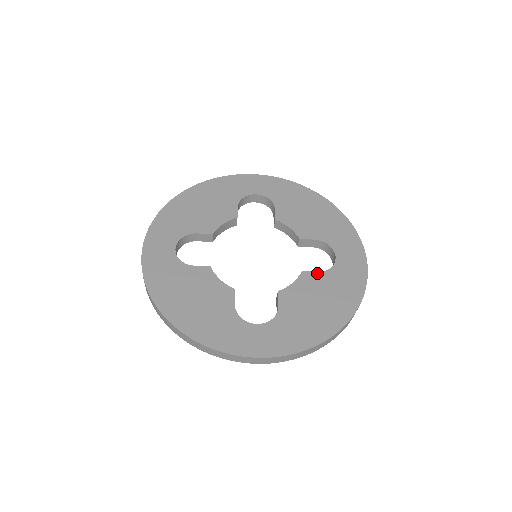
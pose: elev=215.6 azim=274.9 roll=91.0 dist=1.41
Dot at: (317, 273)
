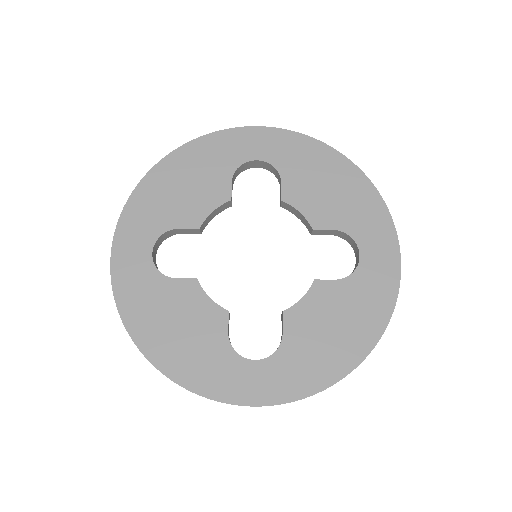
Dot at: (334, 282)
